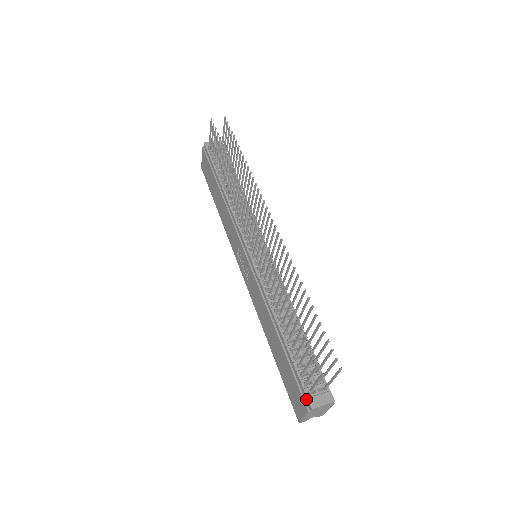
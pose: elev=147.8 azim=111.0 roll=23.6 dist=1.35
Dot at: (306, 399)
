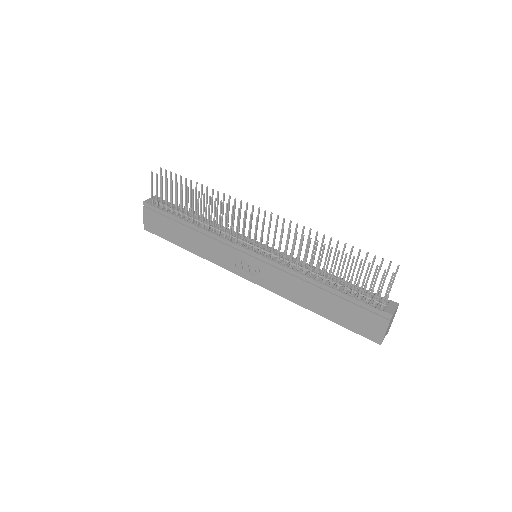
Dot at: (382, 313)
